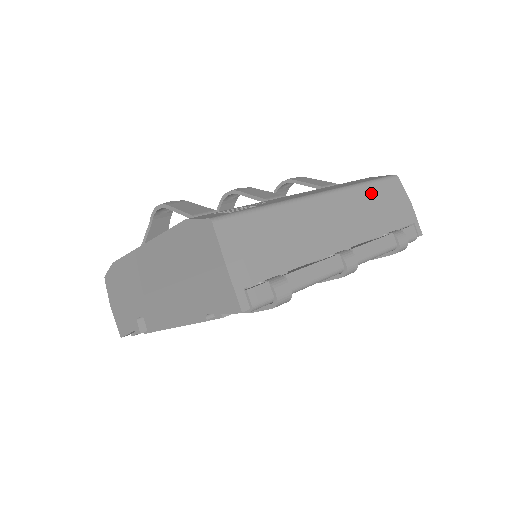
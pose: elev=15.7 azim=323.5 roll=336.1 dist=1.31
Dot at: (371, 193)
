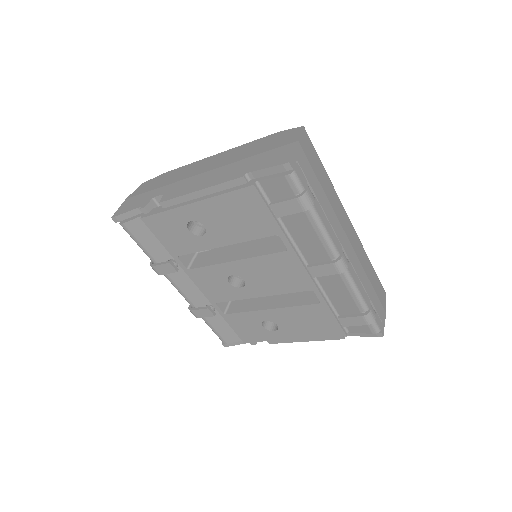
Dot at: (370, 267)
